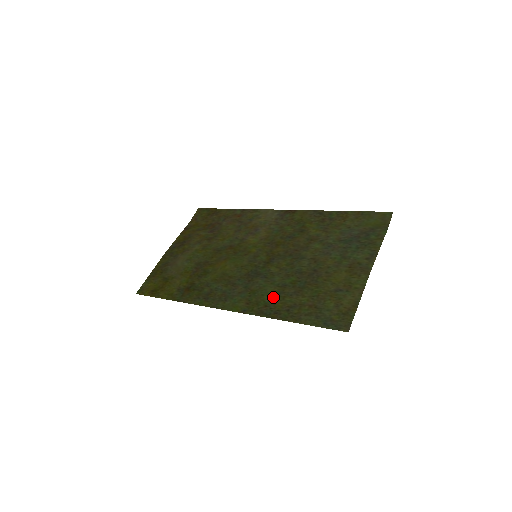
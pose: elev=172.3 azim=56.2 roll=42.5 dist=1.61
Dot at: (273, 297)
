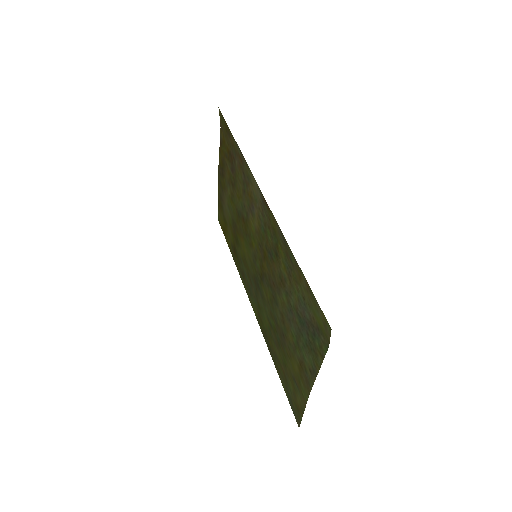
Dot at: (267, 329)
